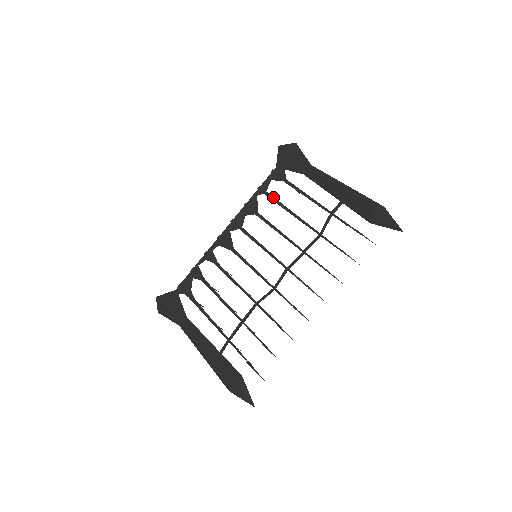
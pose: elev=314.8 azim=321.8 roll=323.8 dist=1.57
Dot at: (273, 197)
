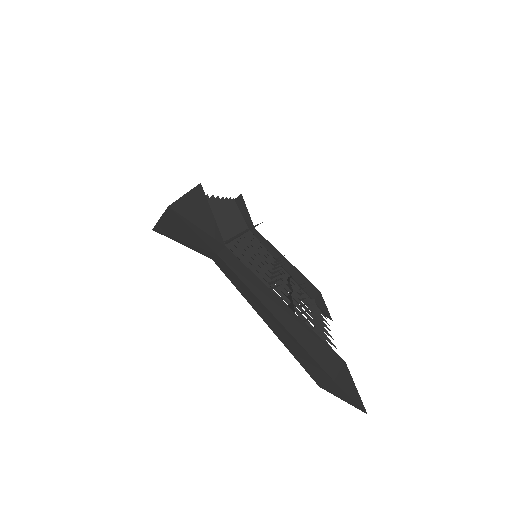
Dot at: occluded
